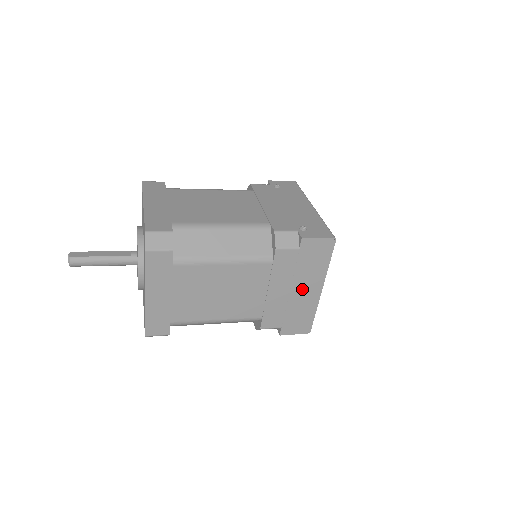
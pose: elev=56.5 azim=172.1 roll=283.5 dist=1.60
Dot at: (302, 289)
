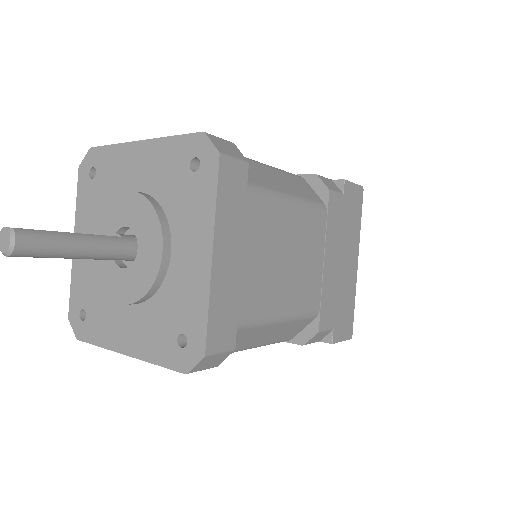
Dot at: (346, 261)
